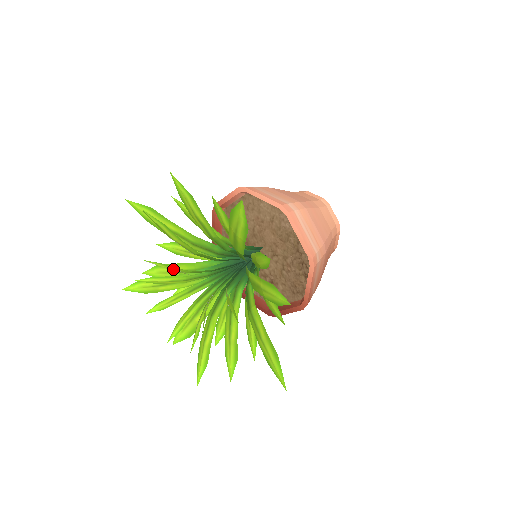
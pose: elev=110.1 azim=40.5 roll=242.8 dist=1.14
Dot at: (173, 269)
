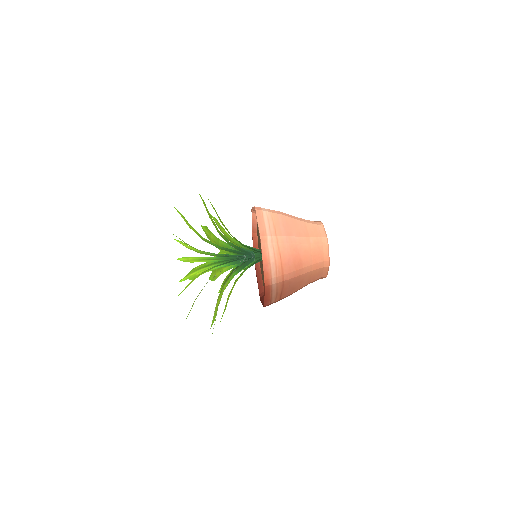
Dot at: (189, 247)
